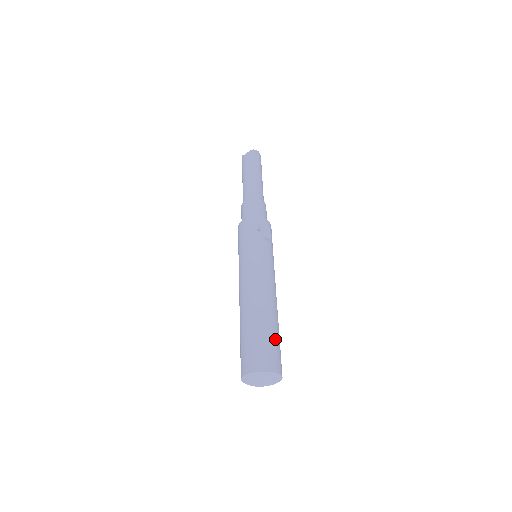
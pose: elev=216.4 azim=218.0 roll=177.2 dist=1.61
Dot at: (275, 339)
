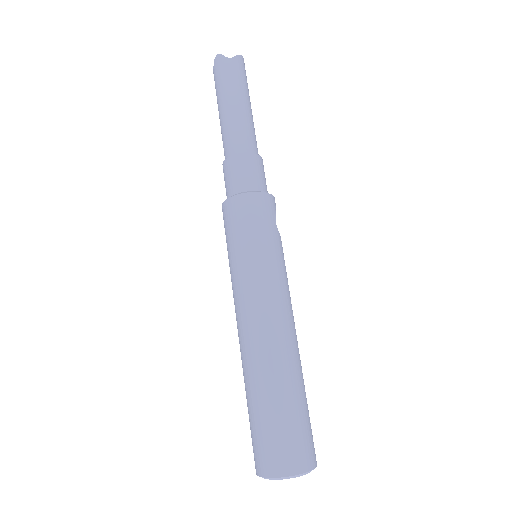
Dot at: occluded
